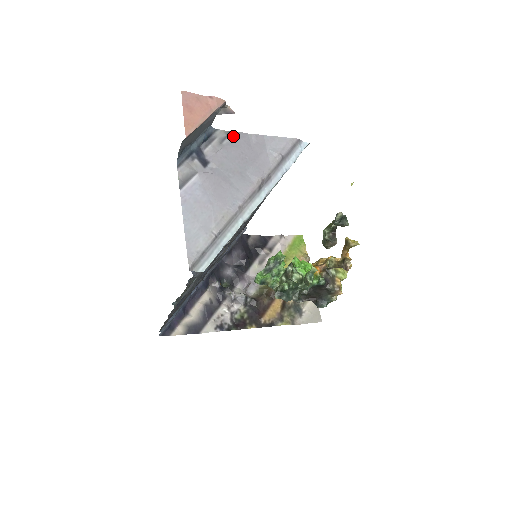
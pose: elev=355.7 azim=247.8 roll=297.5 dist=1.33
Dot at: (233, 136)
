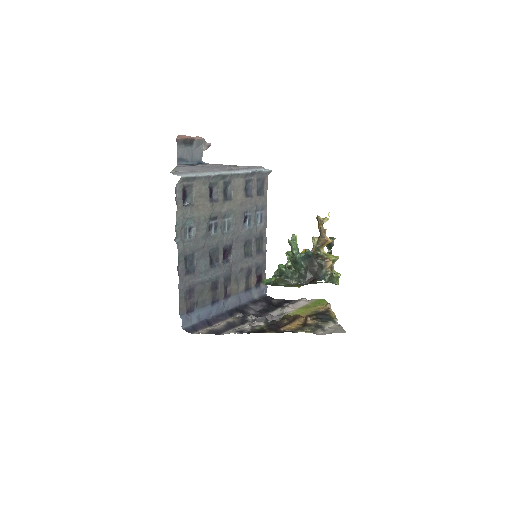
Dot at: occluded
